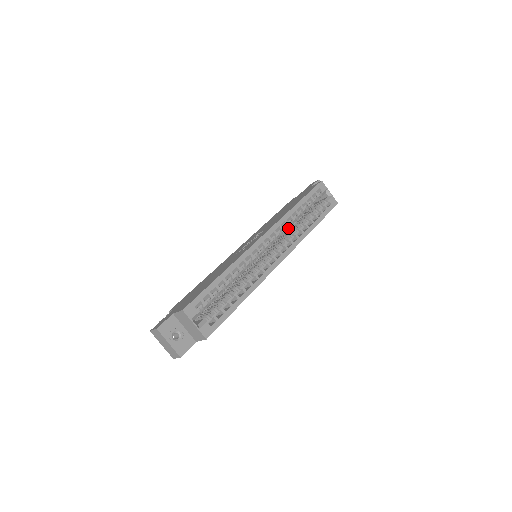
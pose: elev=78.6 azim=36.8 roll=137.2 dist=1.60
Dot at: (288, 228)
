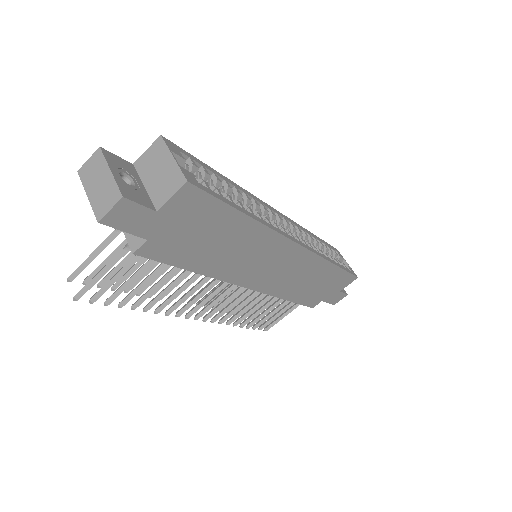
Dot at: (305, 240)
